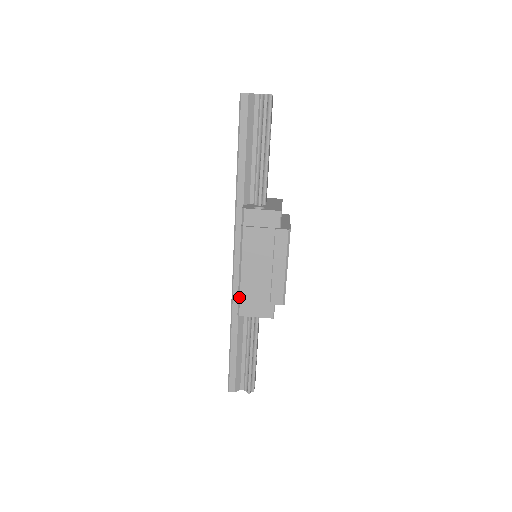
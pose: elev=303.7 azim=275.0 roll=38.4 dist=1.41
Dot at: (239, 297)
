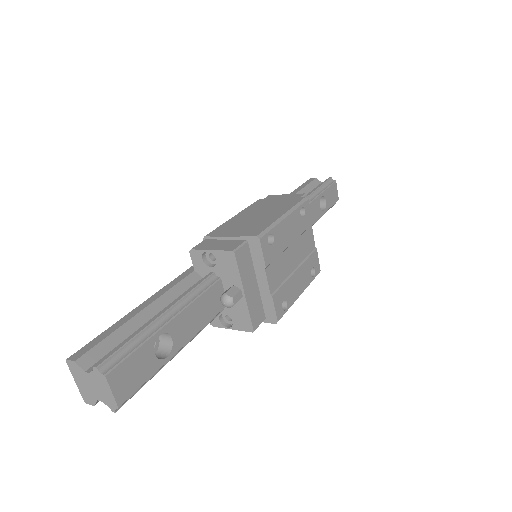
Dot at: (208, 234)
